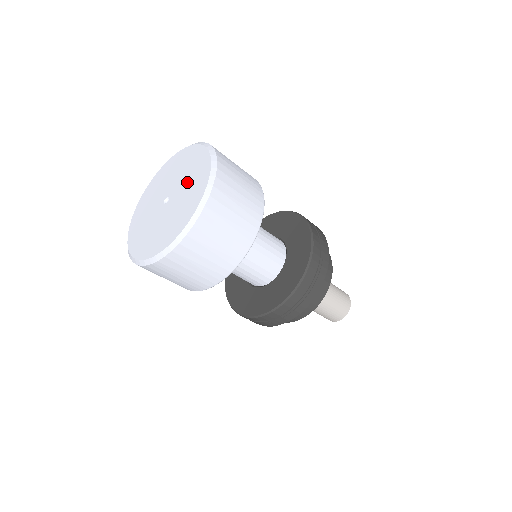
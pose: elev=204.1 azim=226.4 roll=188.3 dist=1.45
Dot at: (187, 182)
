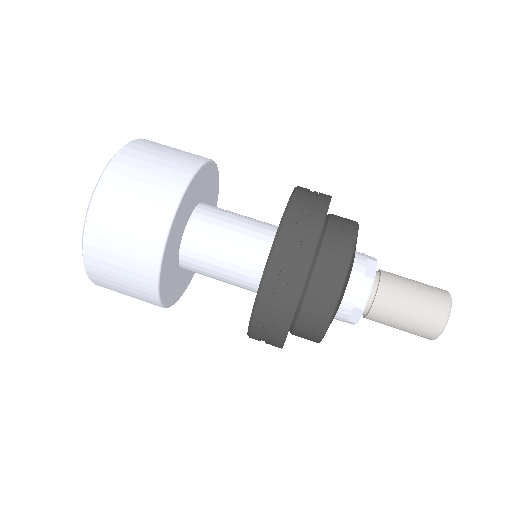
Dot at: occluded
